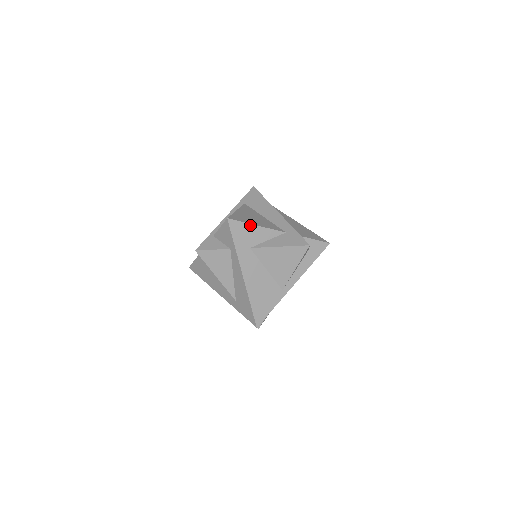
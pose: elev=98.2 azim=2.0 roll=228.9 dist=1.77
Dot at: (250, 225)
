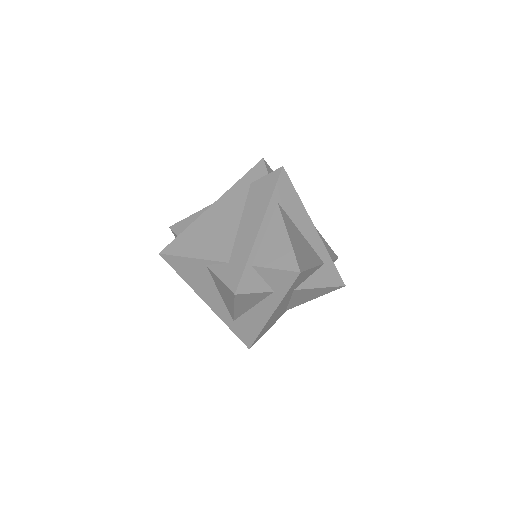
Dot at: (309, 270)
